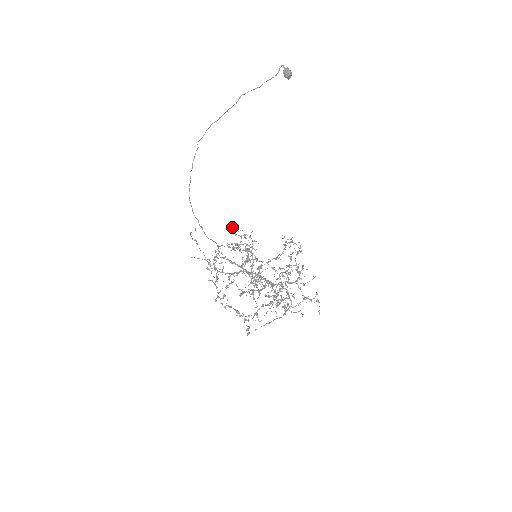
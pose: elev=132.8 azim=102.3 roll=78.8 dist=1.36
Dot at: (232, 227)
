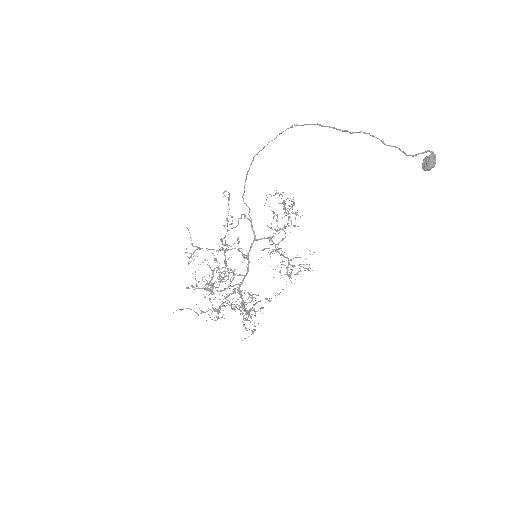
Dot at: (284, 202)
